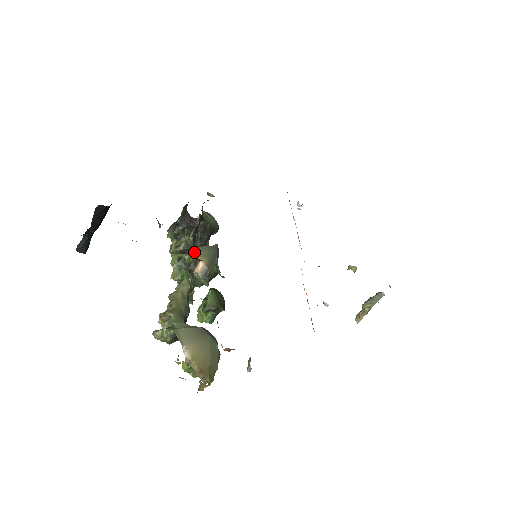
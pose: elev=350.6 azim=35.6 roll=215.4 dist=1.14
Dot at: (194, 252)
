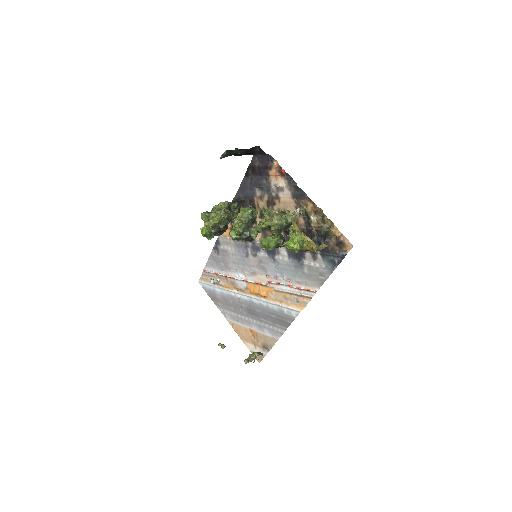
Dot at: occluded
